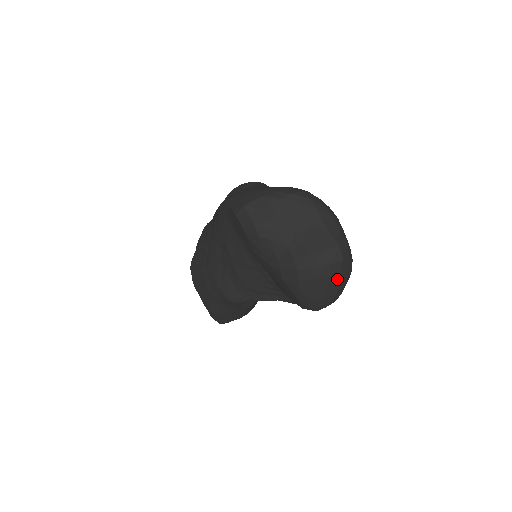
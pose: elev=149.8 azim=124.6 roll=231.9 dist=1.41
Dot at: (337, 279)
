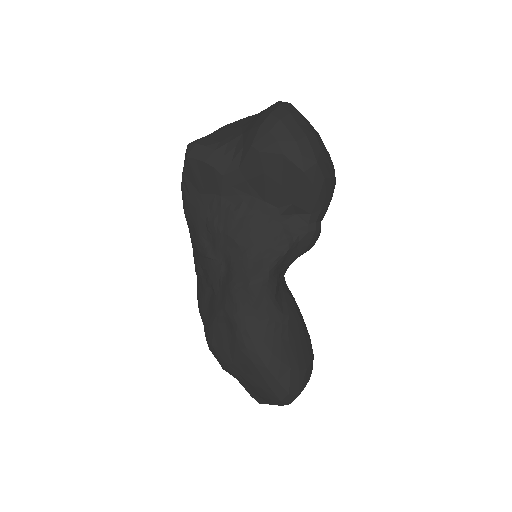
Dot at: (301, 119)
